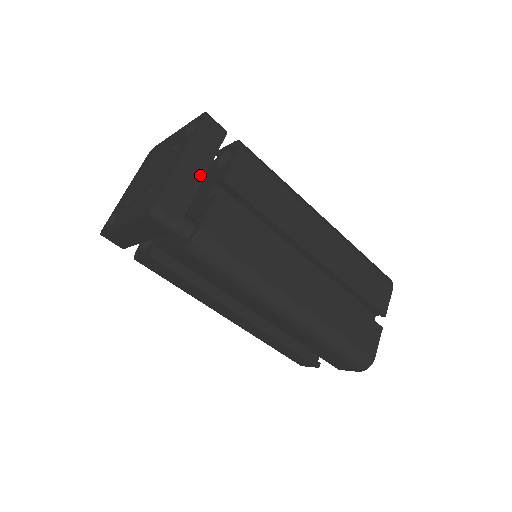
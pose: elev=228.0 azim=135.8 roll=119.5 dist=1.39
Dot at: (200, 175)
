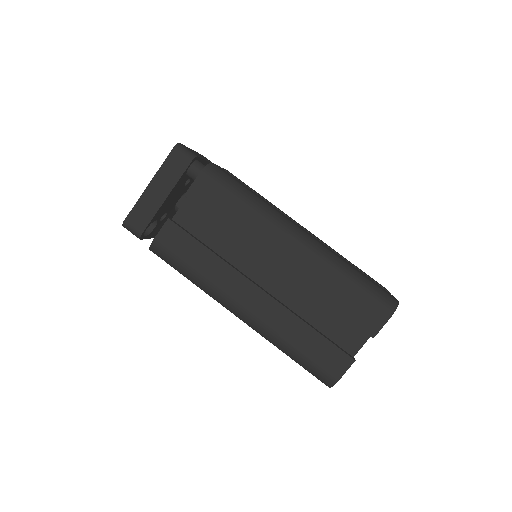
Dot at: (206, 160)
